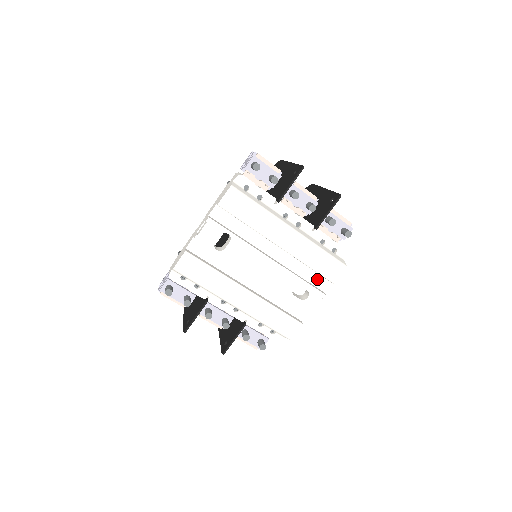
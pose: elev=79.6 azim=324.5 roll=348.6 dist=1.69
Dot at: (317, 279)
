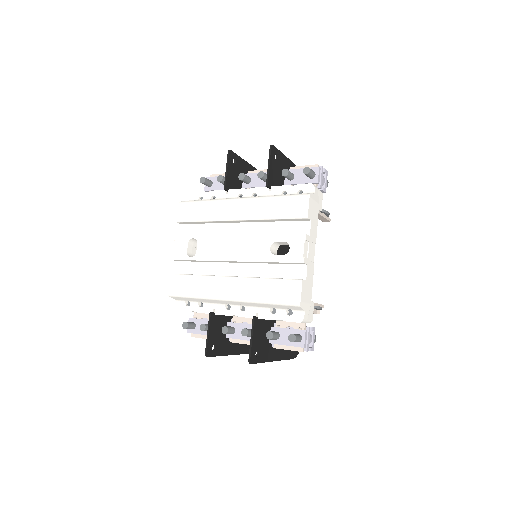
Dot at: (295, 228)
